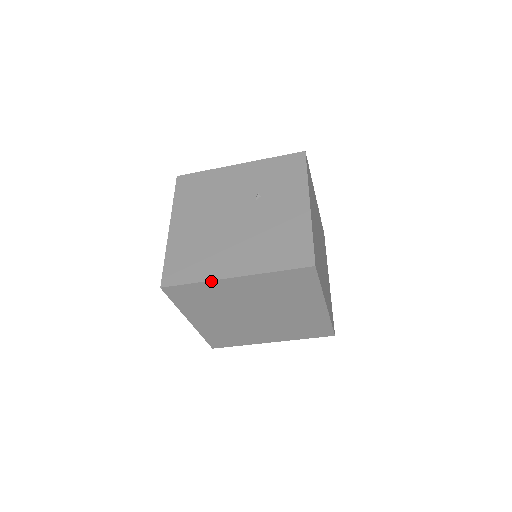
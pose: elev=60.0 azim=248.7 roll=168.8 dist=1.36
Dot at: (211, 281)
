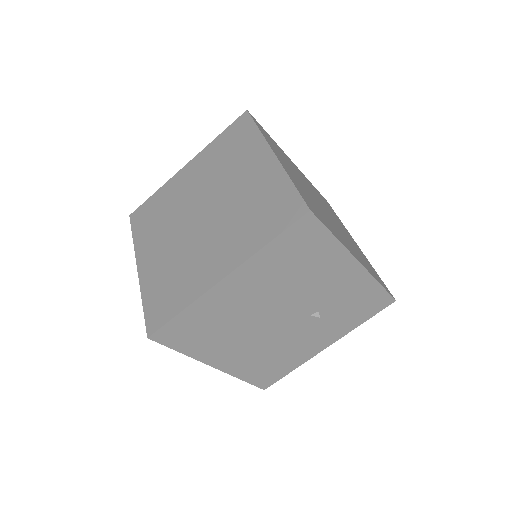
Dot at: (195, 358)
